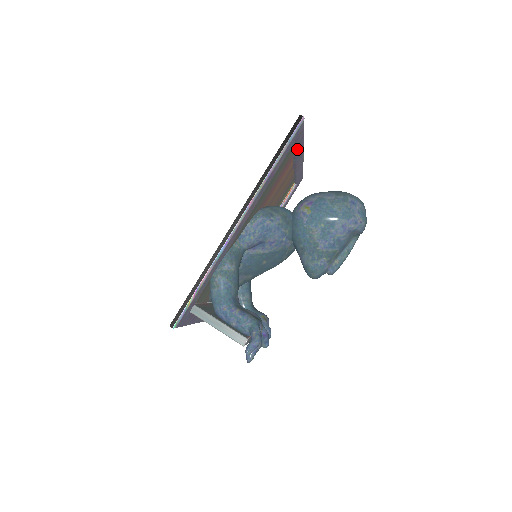
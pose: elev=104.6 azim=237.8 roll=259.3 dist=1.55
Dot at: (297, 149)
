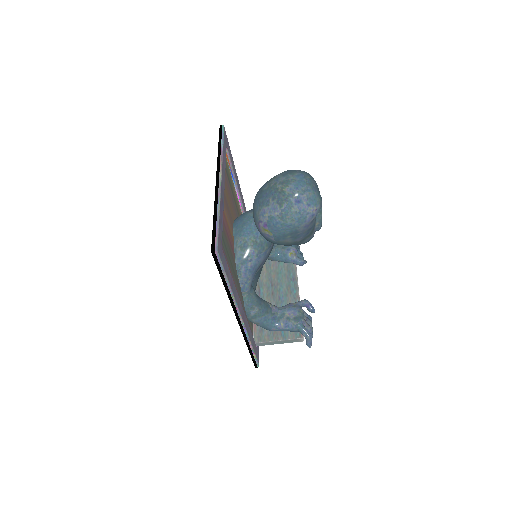
Dot at: (222, 222)
